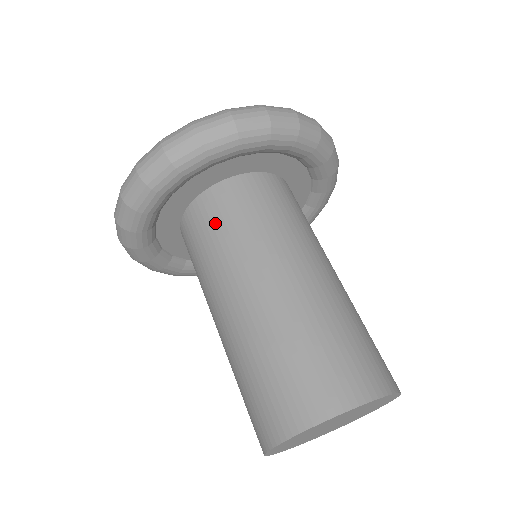
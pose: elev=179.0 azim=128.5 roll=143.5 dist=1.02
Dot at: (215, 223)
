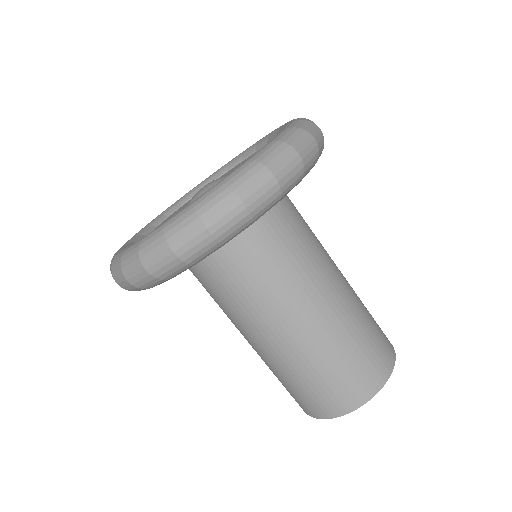
Dot at: (271, 240)
